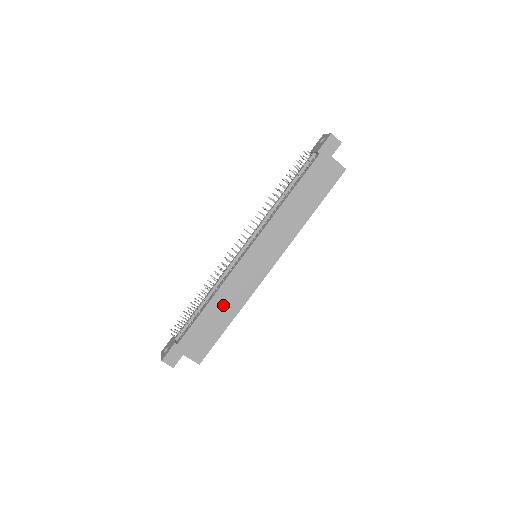
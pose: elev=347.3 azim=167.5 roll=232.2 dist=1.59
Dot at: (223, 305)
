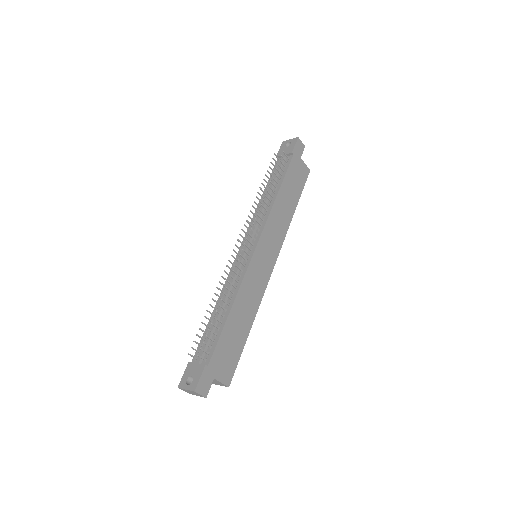
Dot at: (243, 310)
